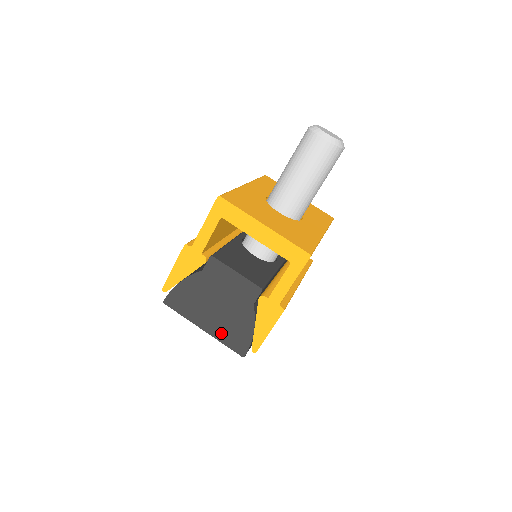
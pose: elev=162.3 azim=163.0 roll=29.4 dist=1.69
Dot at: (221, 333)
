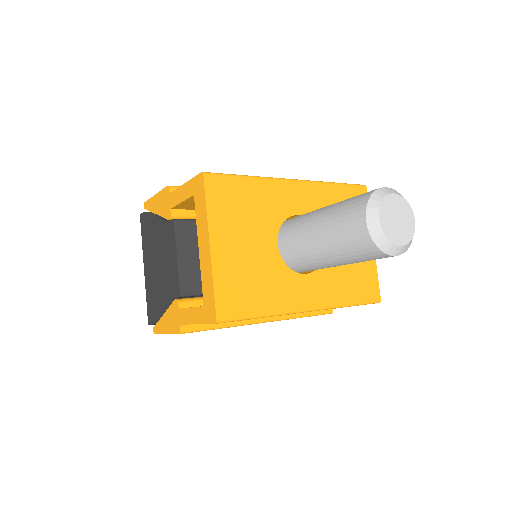
Dot at: (149, 287)
